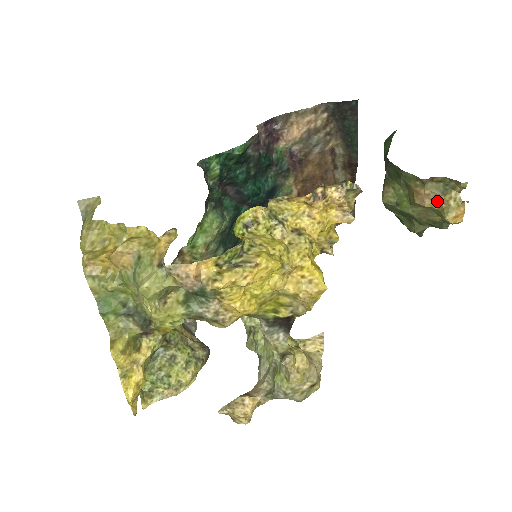
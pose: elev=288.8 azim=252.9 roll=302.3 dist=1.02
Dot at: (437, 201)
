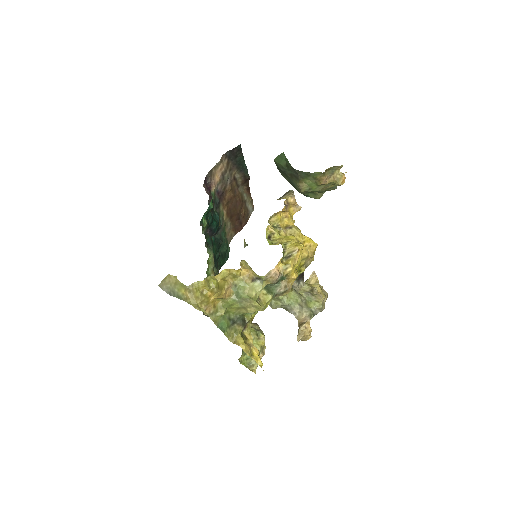
Dot at: (331, 179)
